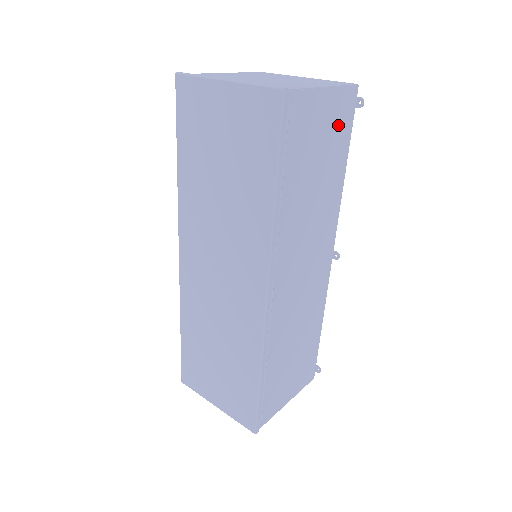
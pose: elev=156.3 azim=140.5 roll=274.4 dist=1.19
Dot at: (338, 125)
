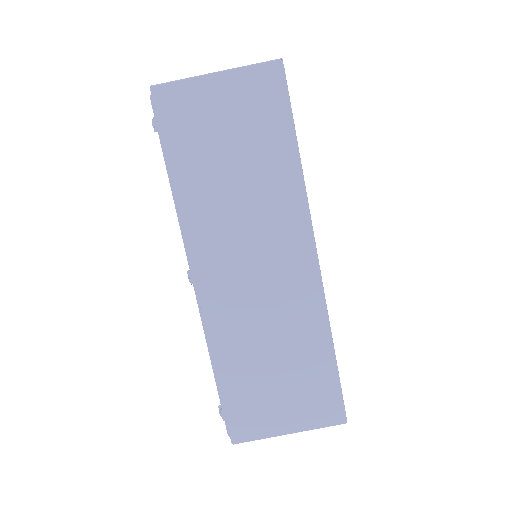
Dot at: occluded
